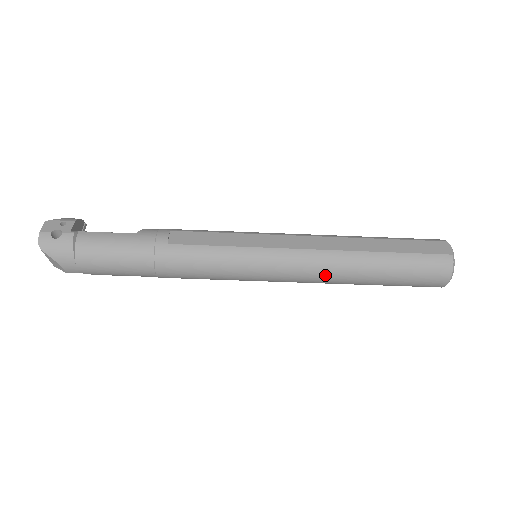
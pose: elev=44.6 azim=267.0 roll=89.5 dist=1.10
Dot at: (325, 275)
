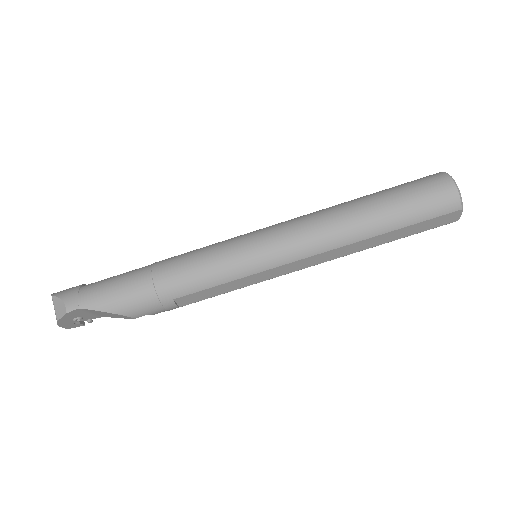
Dot at: (320, 220)
